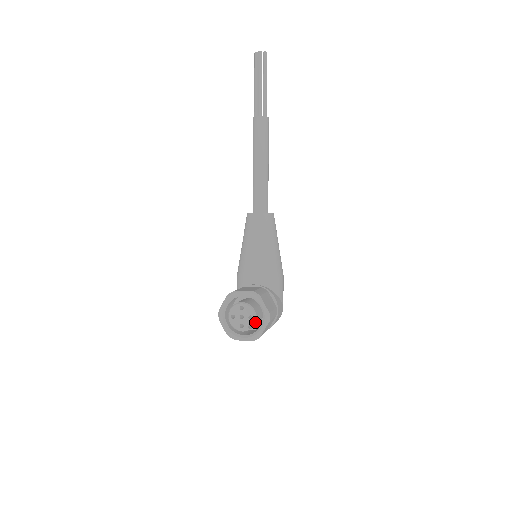
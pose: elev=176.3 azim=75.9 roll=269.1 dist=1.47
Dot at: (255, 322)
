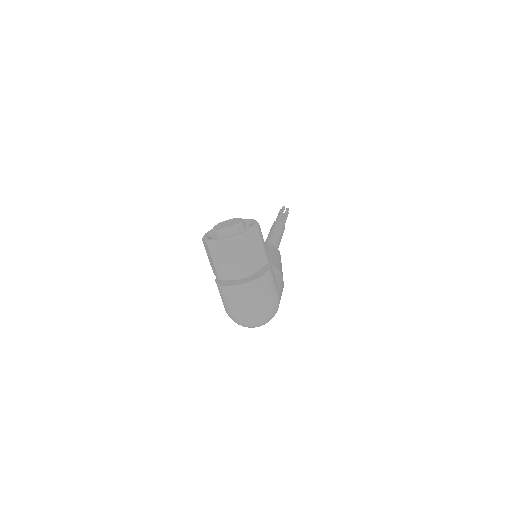
Dot at: (241, 224)
